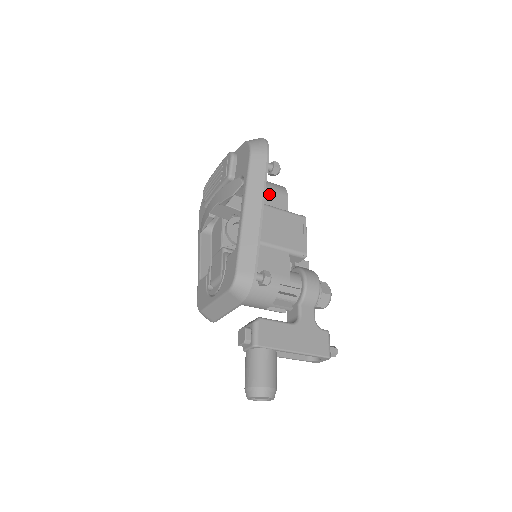
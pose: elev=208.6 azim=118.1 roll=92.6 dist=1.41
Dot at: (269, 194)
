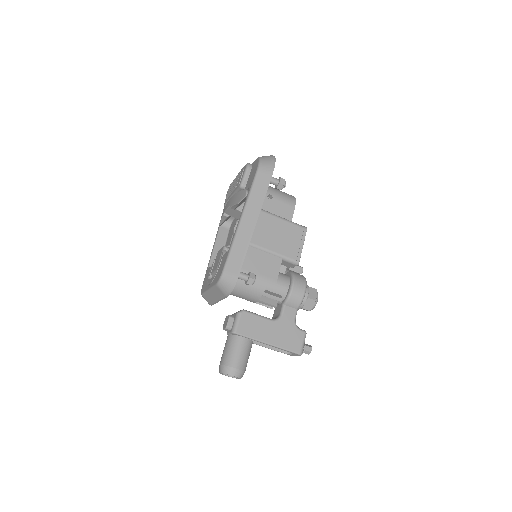
Dot at: (277, 204)
